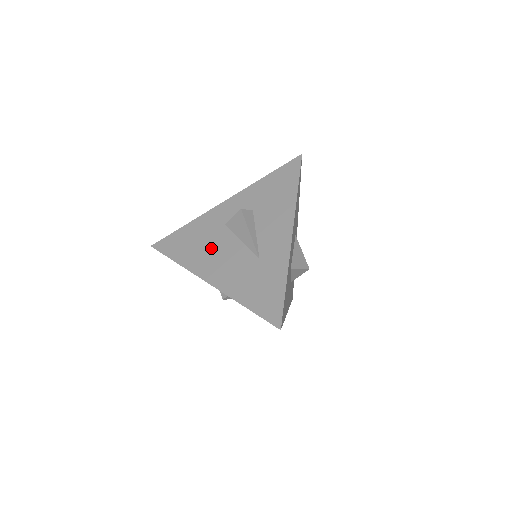
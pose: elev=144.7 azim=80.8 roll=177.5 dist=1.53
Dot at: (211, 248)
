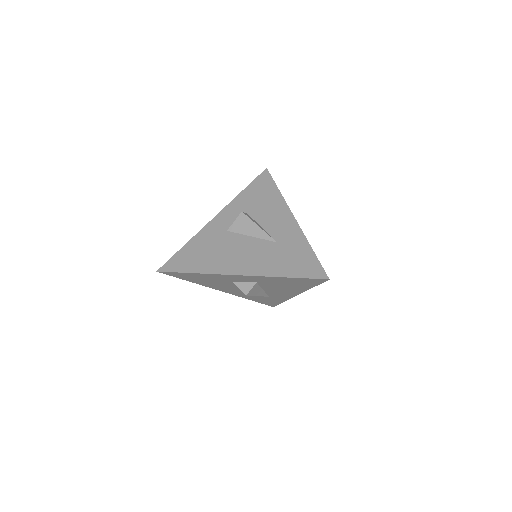
Dot at: (225, 251)
